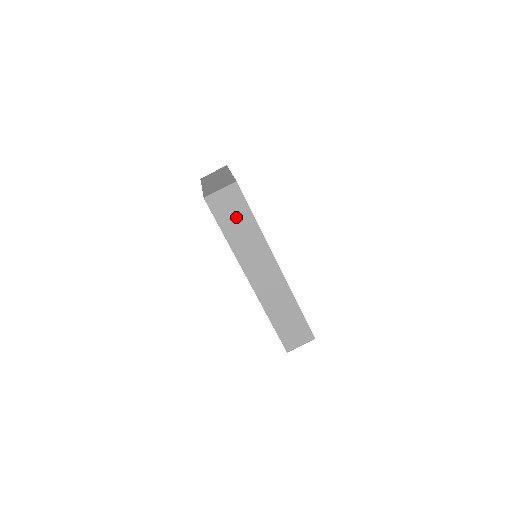
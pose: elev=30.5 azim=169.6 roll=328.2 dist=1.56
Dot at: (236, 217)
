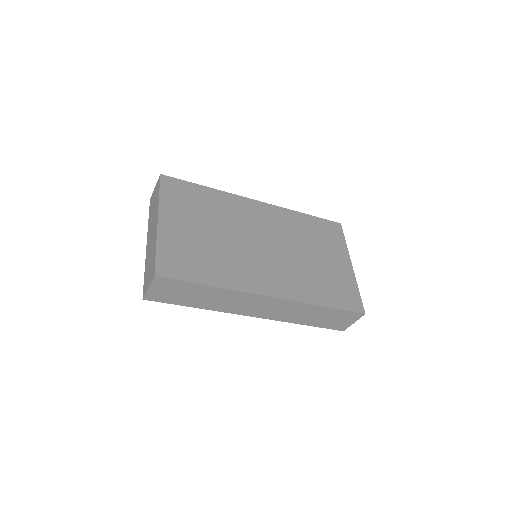
Dot at: (188, 293)
